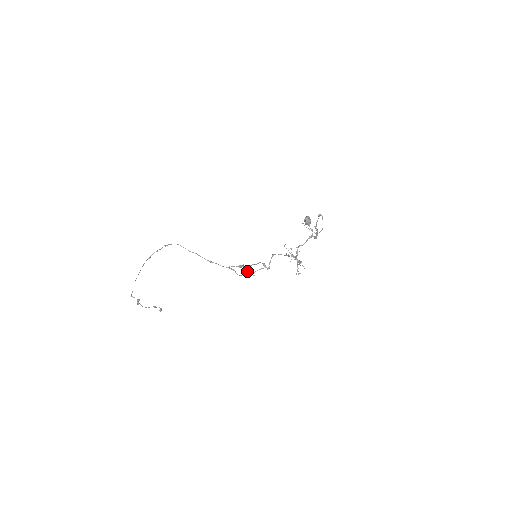
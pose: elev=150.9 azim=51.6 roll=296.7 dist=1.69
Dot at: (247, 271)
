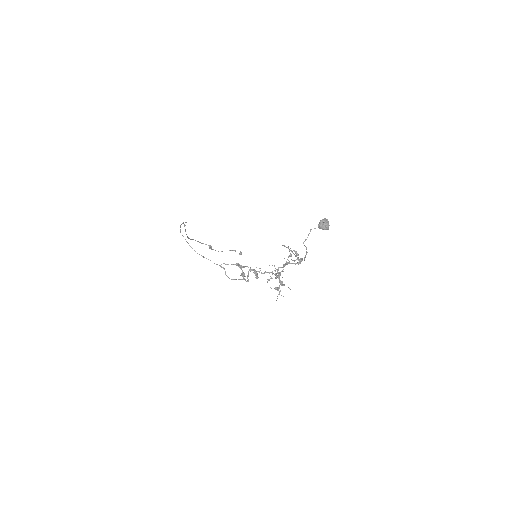
Dot at: (242, 272)
